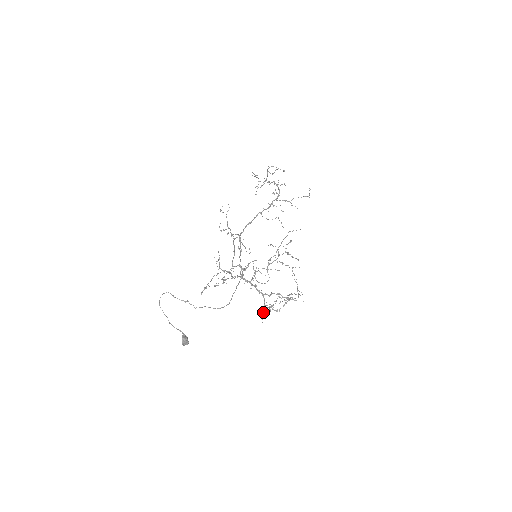
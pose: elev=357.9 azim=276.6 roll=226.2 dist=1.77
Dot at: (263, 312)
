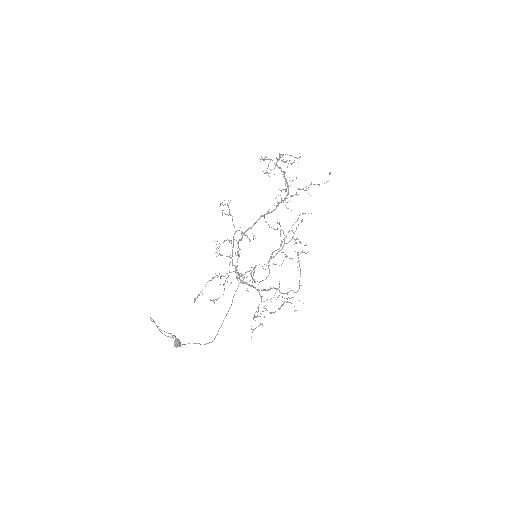
Dot at: (258, 310)
